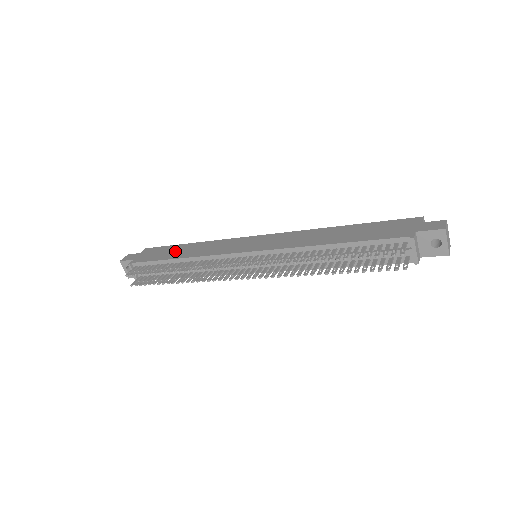
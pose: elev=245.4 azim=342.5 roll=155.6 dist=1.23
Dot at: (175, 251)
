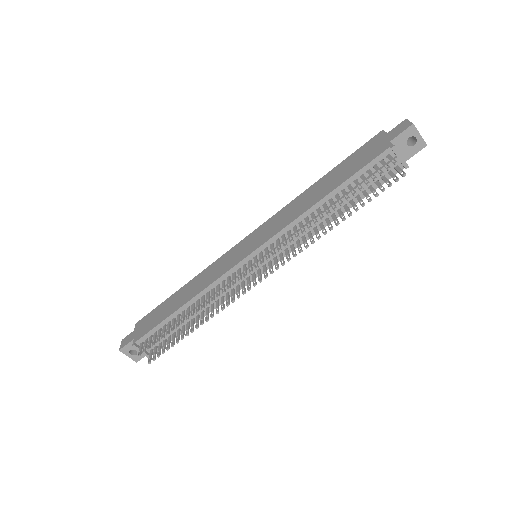
Dot at: (171, 304)
